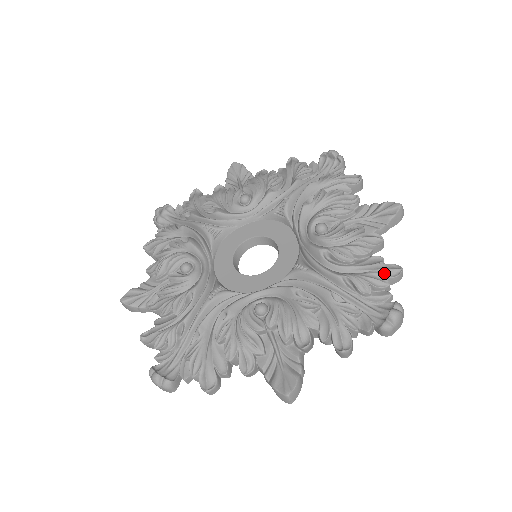
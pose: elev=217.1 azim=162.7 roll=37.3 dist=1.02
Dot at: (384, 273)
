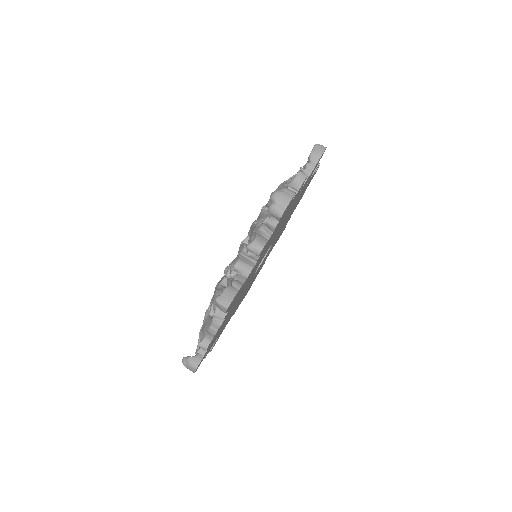
Dot at: occluded
